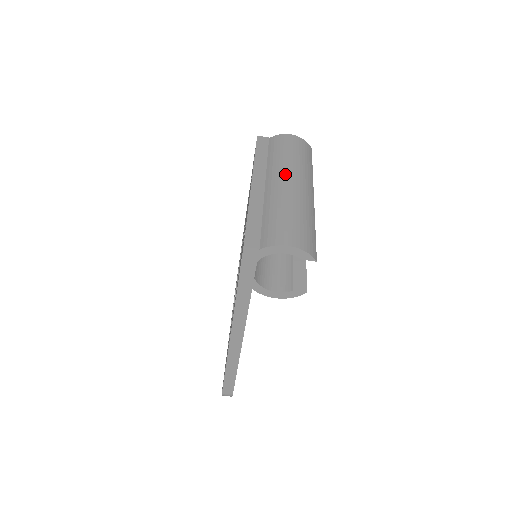
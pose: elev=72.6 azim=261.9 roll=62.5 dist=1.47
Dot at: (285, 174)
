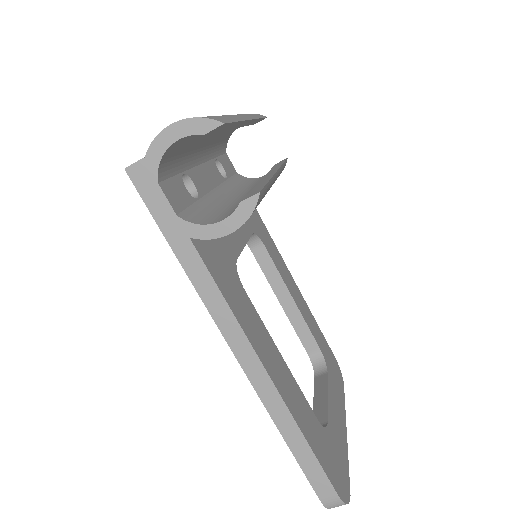
Dot at: occluded
